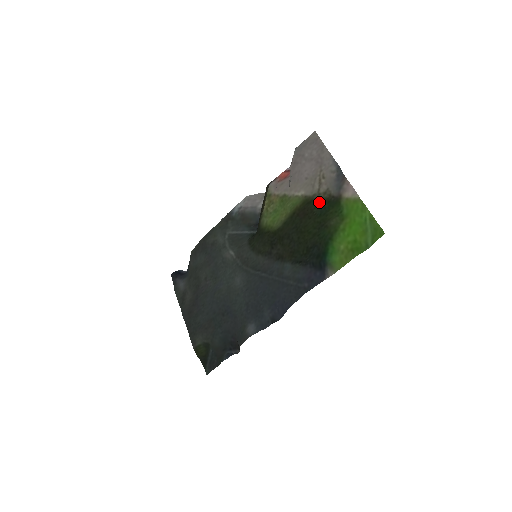
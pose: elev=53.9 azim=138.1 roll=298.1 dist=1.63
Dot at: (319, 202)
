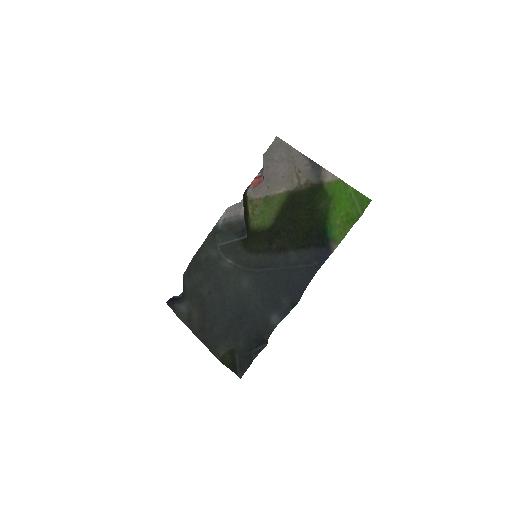
Dot at: (303, 192)
